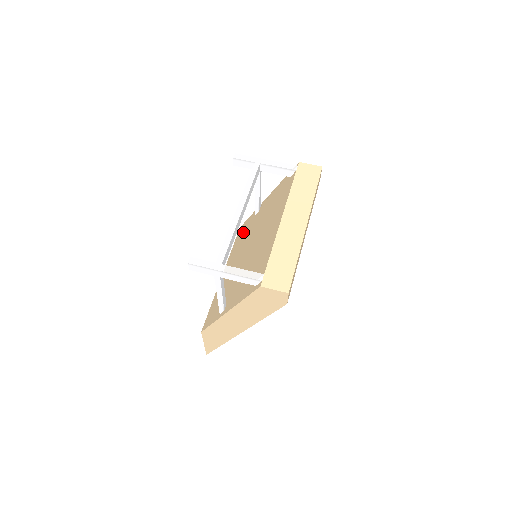
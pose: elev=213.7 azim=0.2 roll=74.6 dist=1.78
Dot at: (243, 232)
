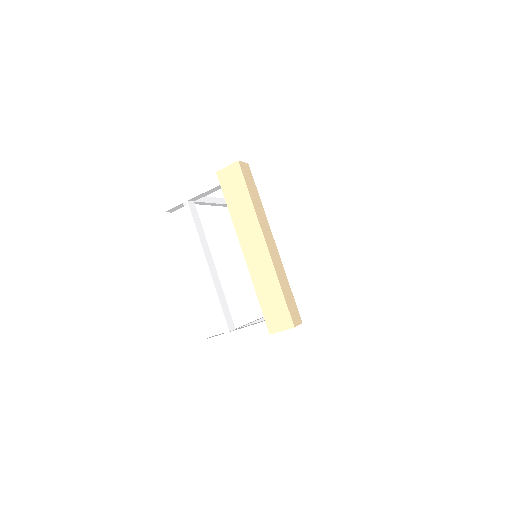
Dot at: occluded
